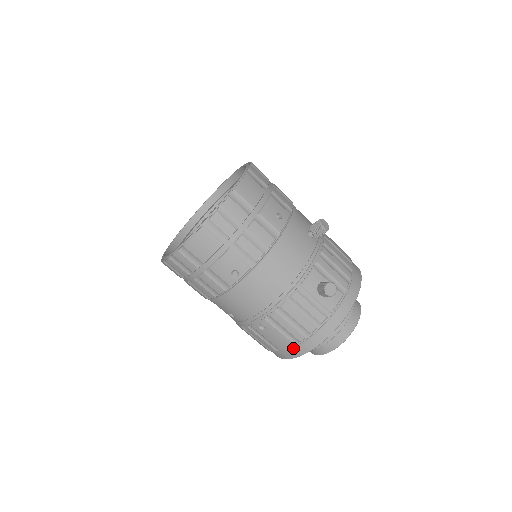
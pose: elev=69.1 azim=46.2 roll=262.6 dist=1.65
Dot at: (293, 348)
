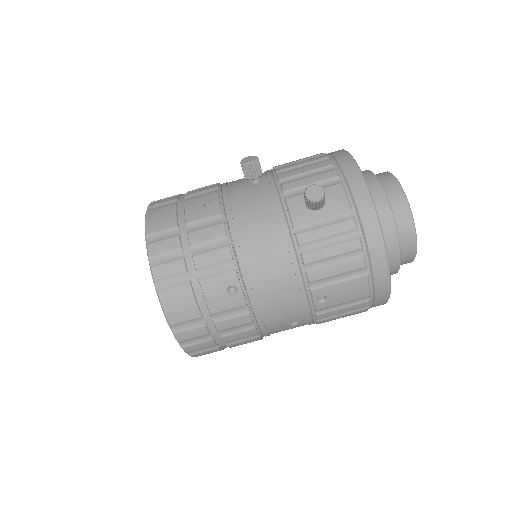
Dot at: (373, 280)
